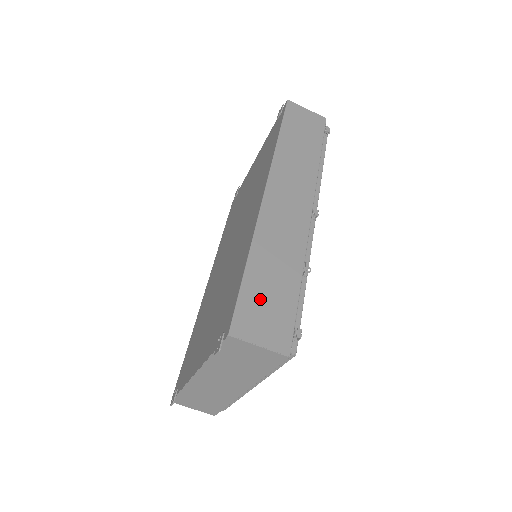
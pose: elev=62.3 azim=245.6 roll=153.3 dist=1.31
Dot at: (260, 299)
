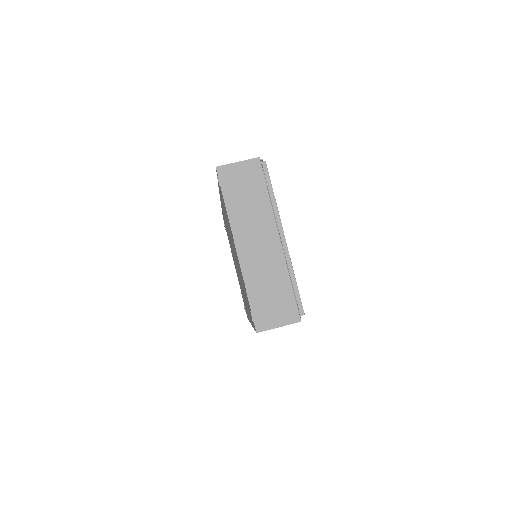
Dot at: occluded
